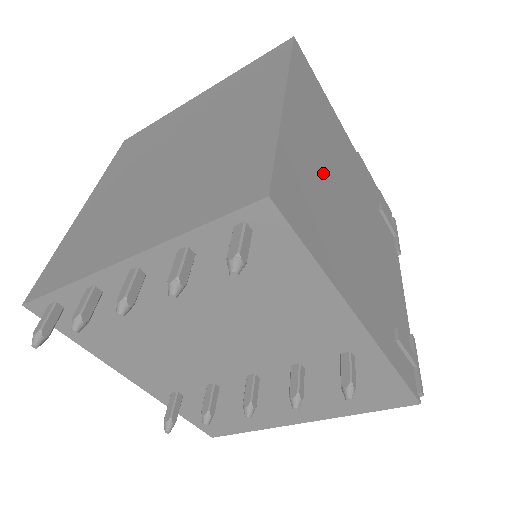
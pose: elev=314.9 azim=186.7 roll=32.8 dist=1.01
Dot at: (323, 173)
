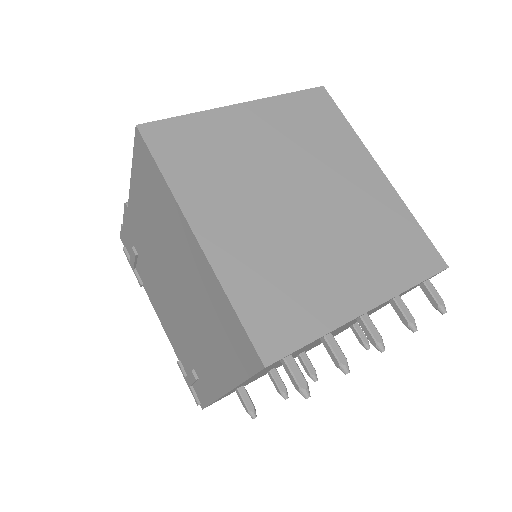
Dot at: occluded
